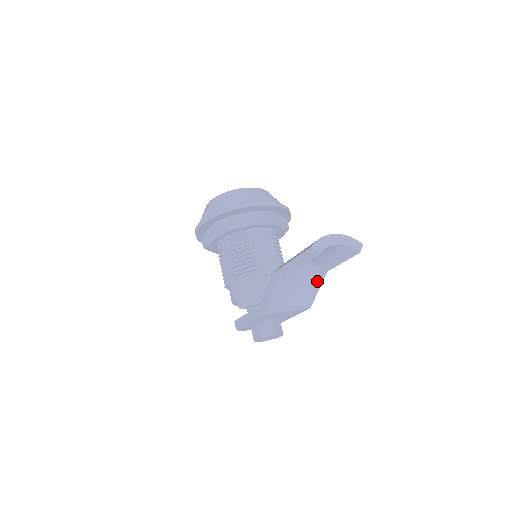
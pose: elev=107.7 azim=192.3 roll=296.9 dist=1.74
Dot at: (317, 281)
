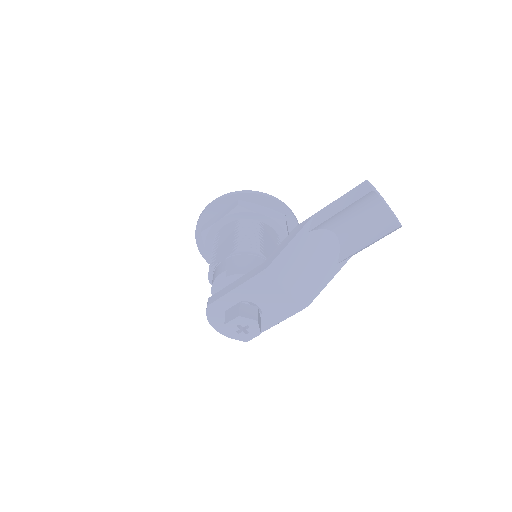
Dot at: (331, 269)
